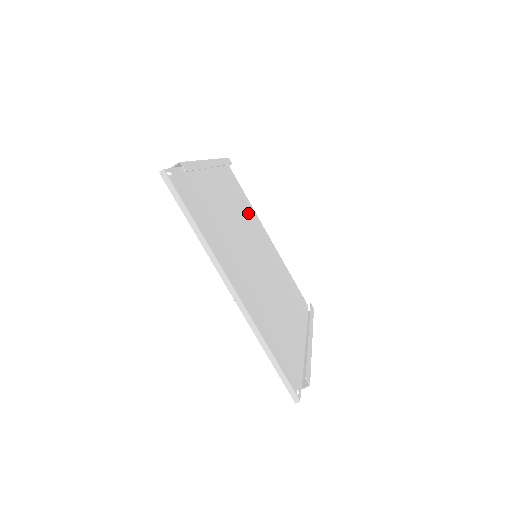
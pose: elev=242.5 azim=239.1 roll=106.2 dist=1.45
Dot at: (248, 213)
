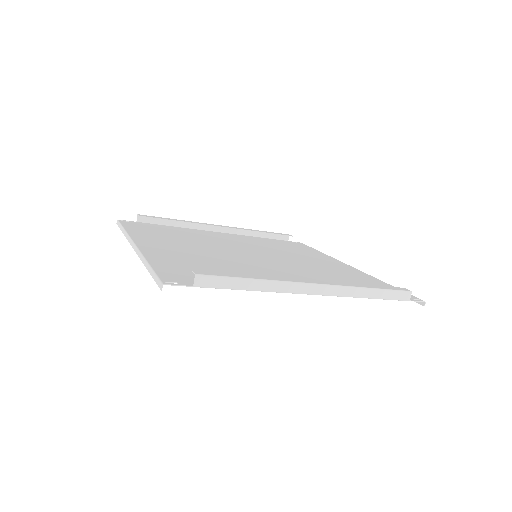
Dot at: (301, 253)
